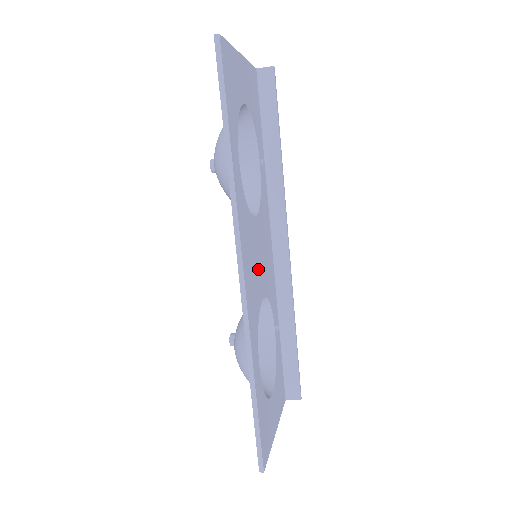
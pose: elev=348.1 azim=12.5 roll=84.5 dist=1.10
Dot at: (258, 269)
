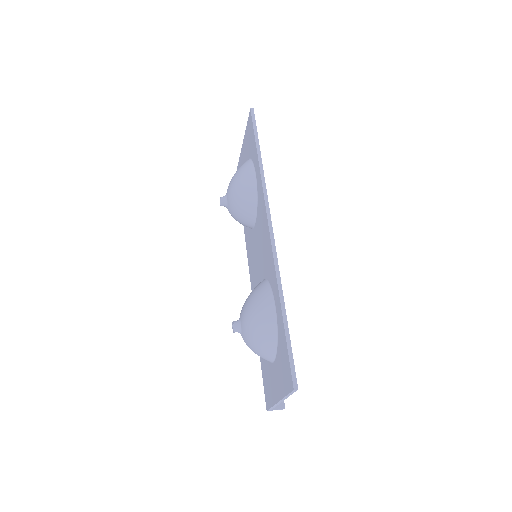
Dot at: occluded
